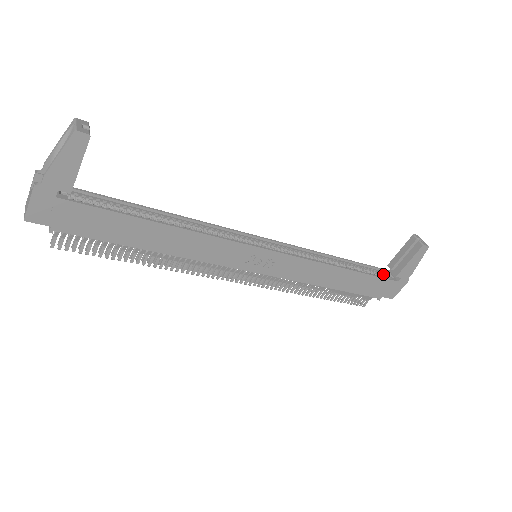
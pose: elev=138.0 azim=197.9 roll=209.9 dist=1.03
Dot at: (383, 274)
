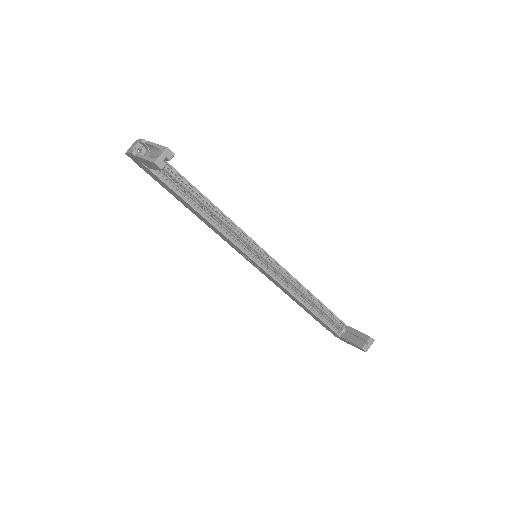
Dot at: (340, 325)
